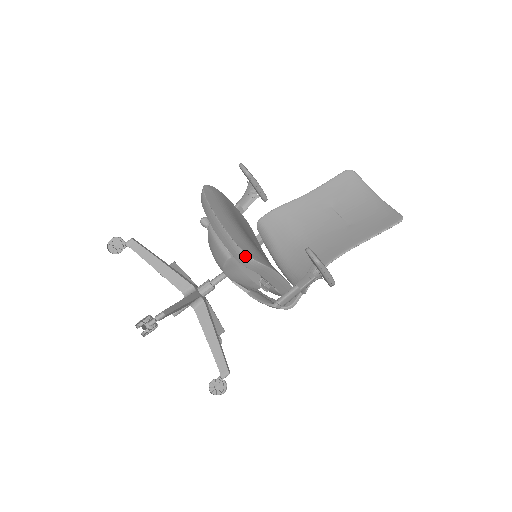
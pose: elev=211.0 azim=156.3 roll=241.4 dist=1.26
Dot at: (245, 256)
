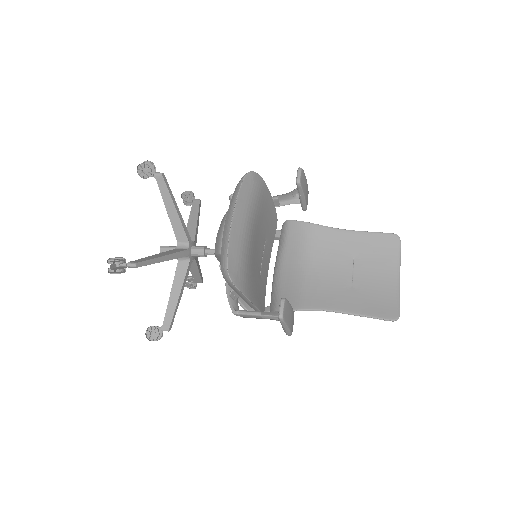
Dot at: (226, 271)
